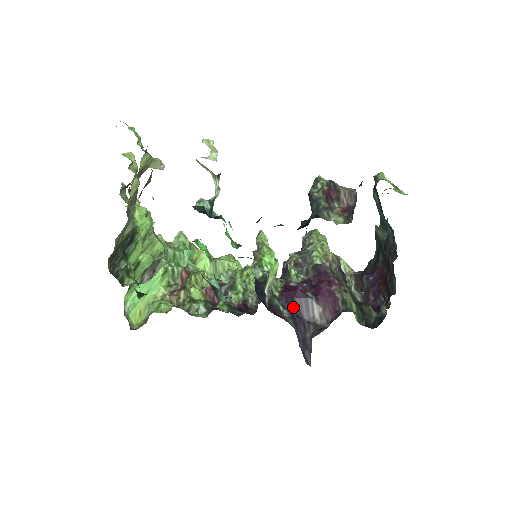
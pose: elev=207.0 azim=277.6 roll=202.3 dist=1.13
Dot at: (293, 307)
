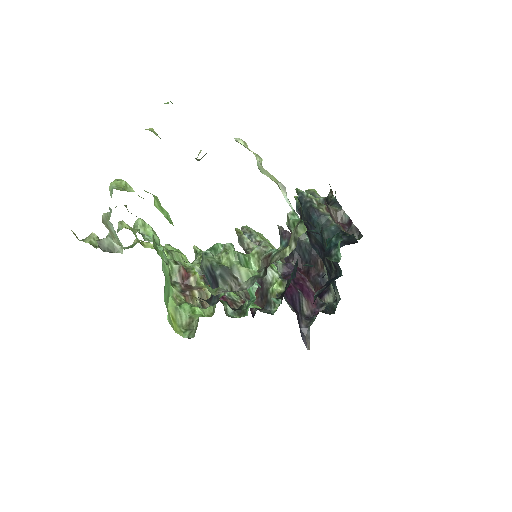
Dot at: (292, 302)
